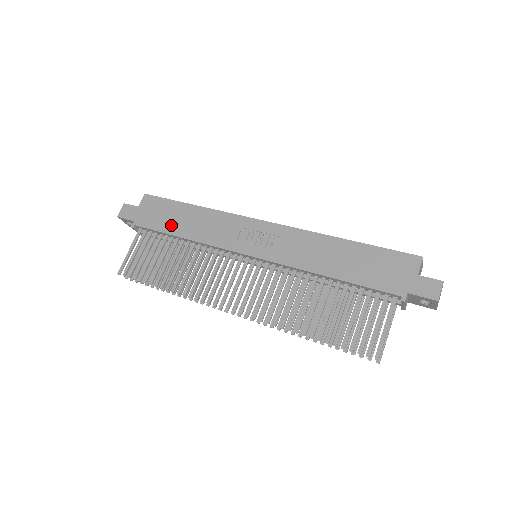
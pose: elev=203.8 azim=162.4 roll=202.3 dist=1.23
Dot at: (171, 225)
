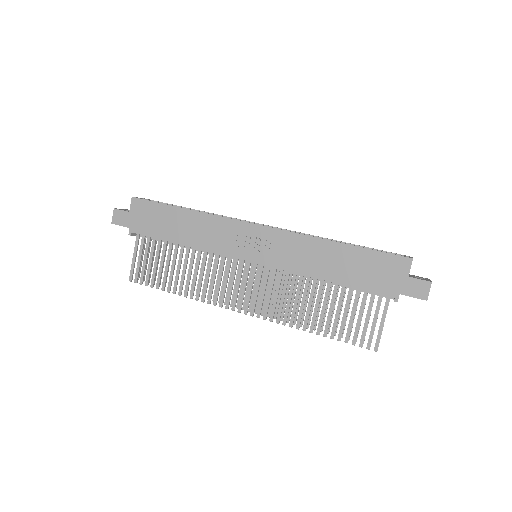
Dot at: (168, 232)
